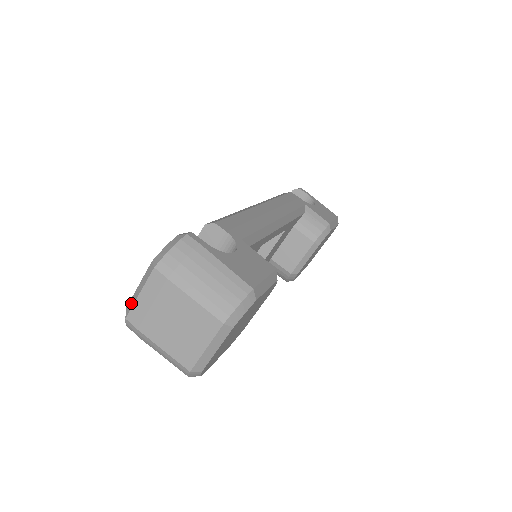
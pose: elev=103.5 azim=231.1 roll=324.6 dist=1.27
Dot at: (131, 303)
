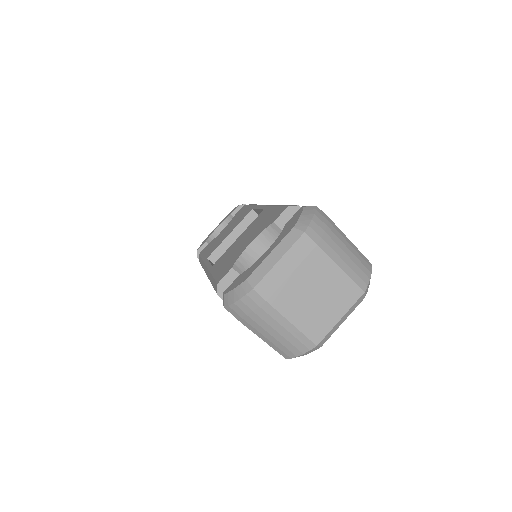
Dot at: (261, 272)
